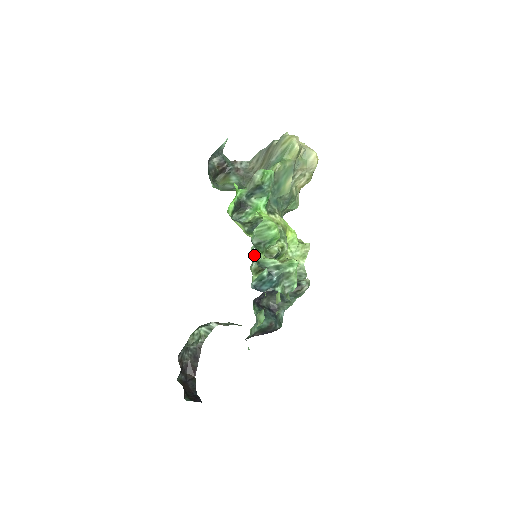
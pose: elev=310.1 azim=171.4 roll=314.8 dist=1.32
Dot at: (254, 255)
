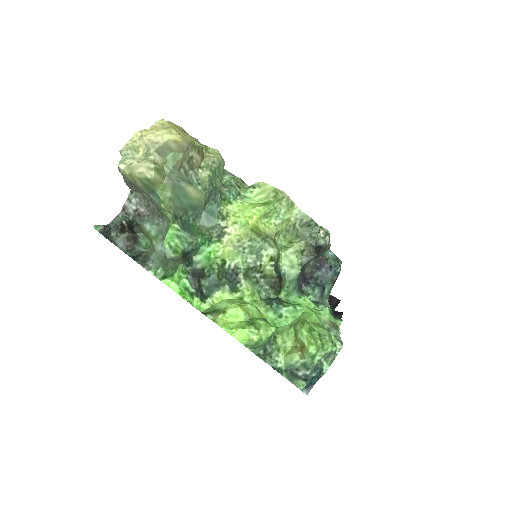
Dot at: (260, 290)
